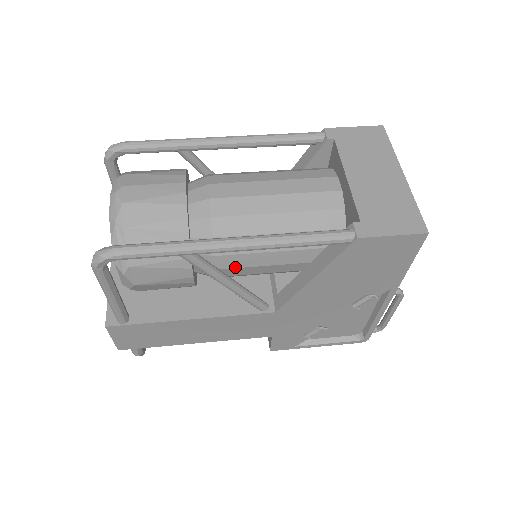
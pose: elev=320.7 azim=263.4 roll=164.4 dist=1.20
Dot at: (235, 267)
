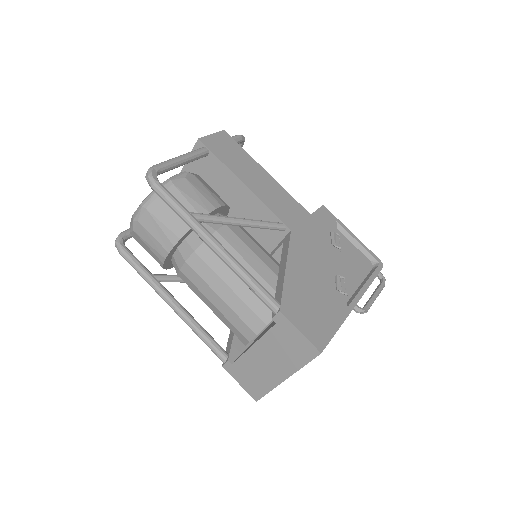
Dot at: occluded
